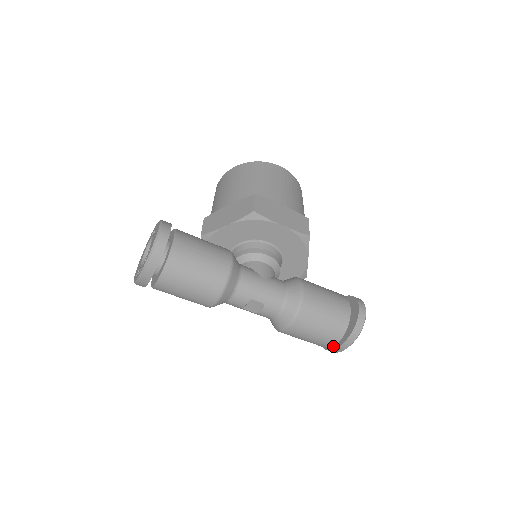
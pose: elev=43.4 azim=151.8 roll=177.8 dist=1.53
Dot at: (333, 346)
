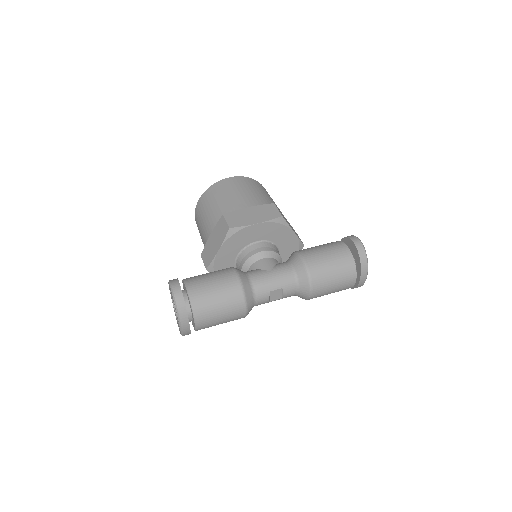
Dot at: occluded
